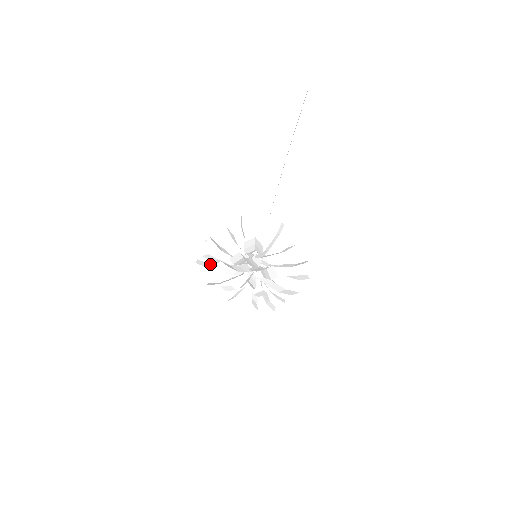
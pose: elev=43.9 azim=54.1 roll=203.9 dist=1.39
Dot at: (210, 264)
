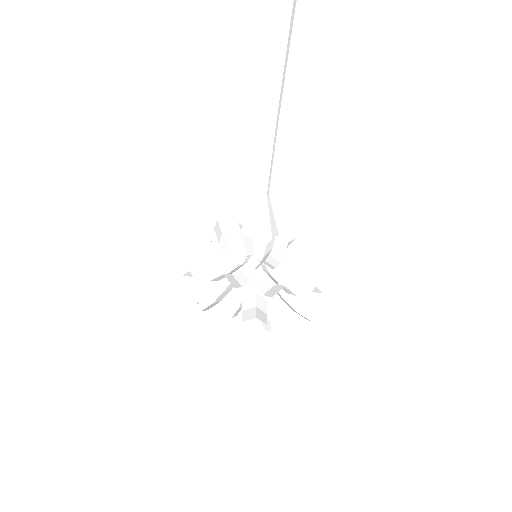
Dot at: occluded
